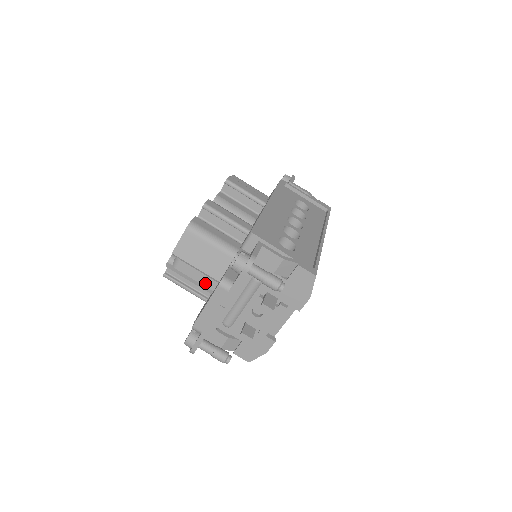
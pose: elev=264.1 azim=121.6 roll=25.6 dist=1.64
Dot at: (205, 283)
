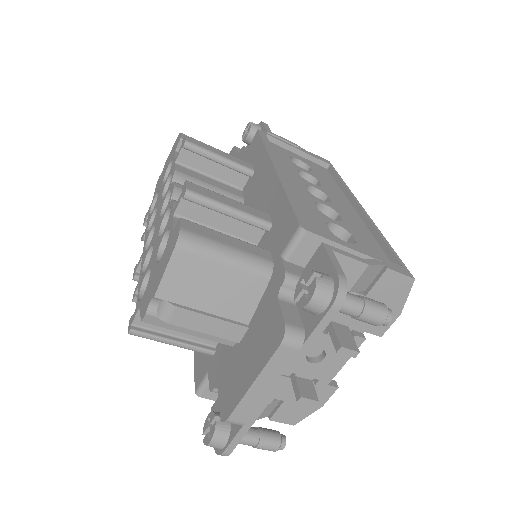
Dot at: (223, 333)
